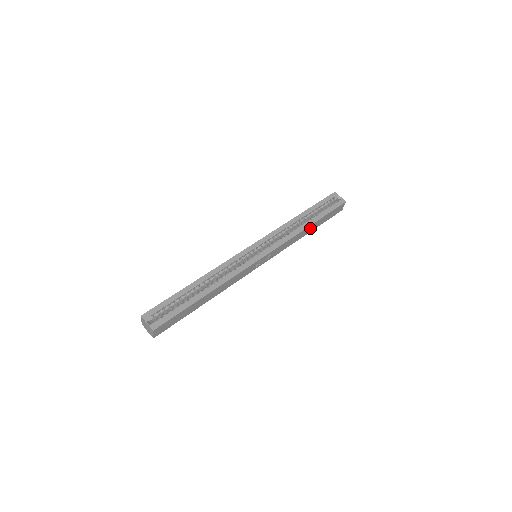
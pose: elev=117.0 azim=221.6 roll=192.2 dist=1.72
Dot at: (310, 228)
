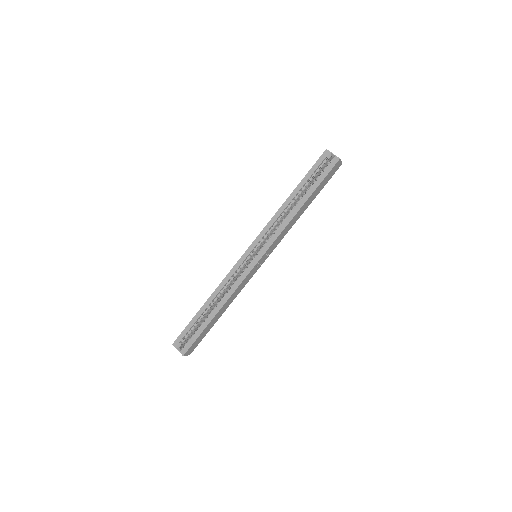
Dot at: (305, 206)
